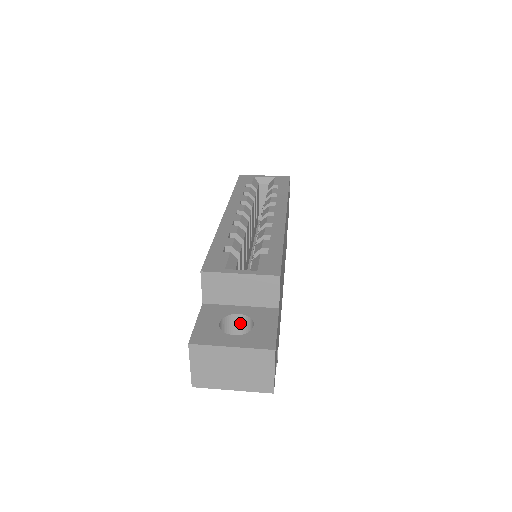
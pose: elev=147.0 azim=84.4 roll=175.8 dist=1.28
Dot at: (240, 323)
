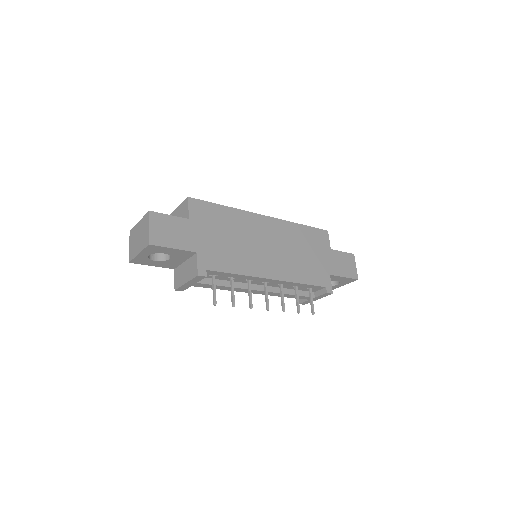
Dot at: occluded
